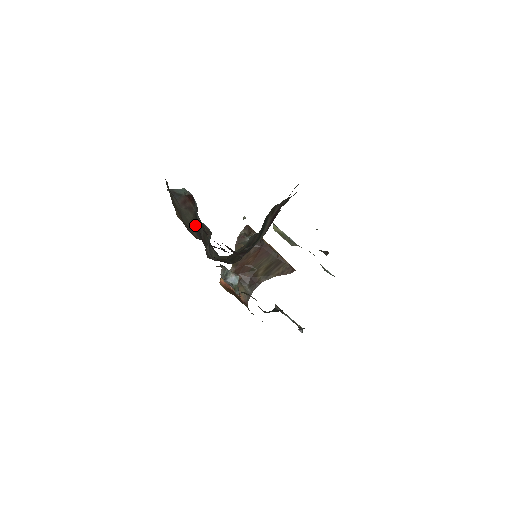
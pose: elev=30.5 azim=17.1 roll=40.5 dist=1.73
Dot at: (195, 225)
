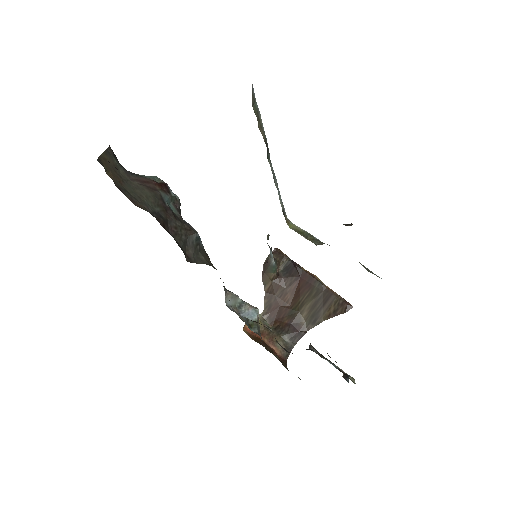
Dot at: (154, 205)
